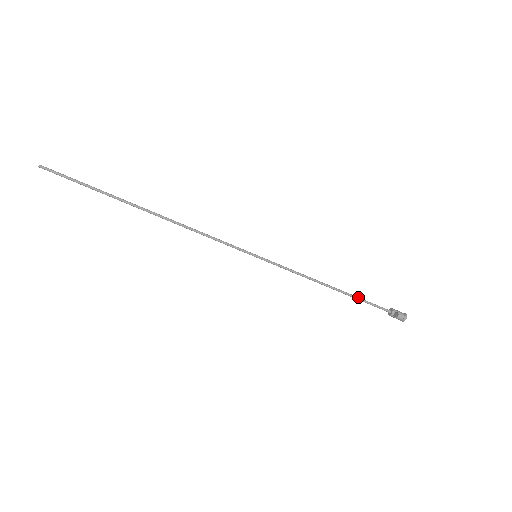
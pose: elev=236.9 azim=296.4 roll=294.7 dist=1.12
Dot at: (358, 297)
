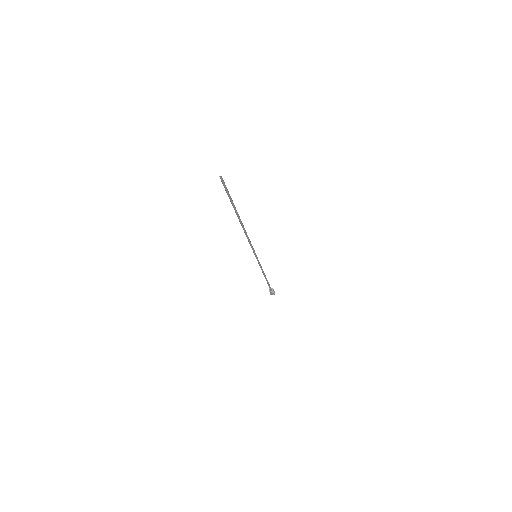
Dot at: (268, 282)
